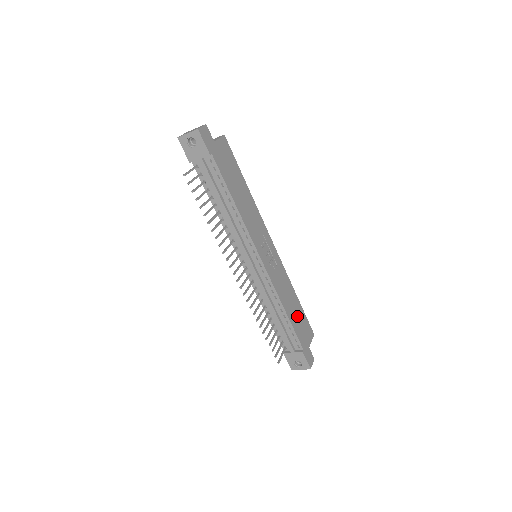
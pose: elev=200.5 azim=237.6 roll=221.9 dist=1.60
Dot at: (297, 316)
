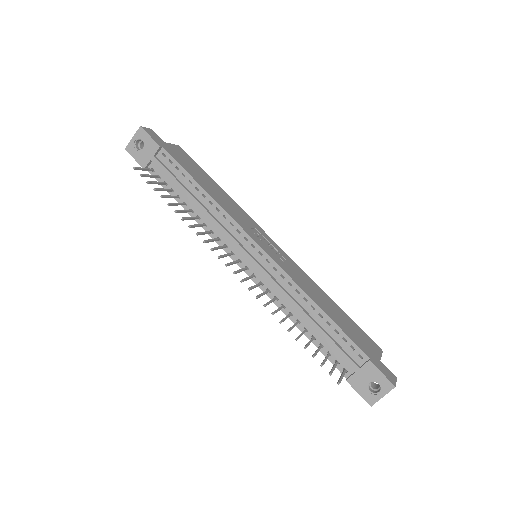
Dot at: (342, 320)
